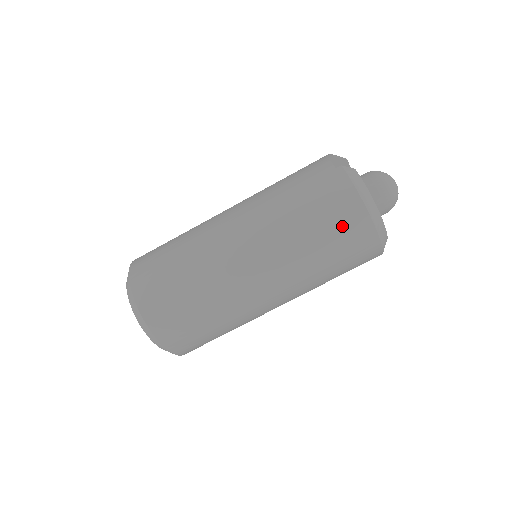
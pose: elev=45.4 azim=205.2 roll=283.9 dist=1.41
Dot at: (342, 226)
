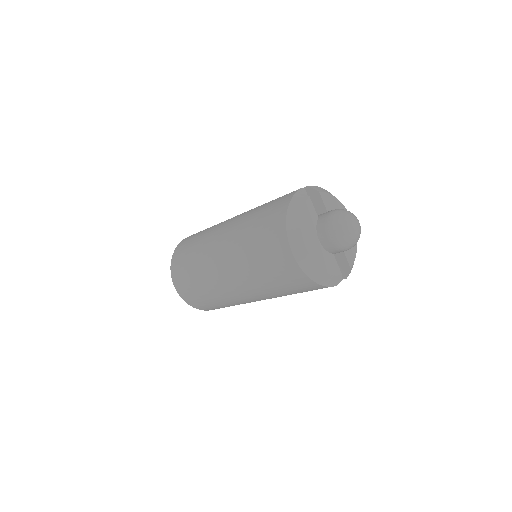
Dot at: (269, 234)
